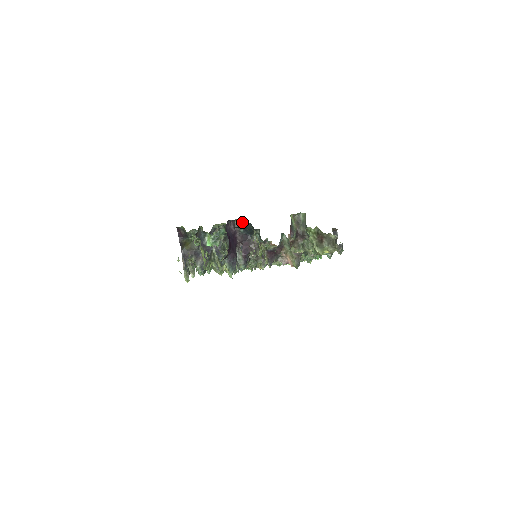
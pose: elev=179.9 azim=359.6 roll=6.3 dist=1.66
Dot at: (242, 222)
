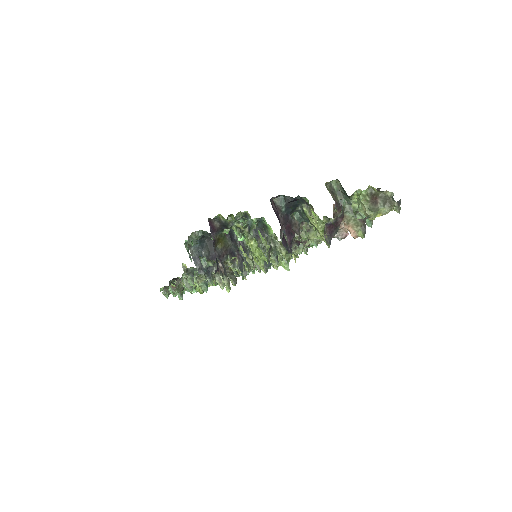
Dot at: (283, 199)
